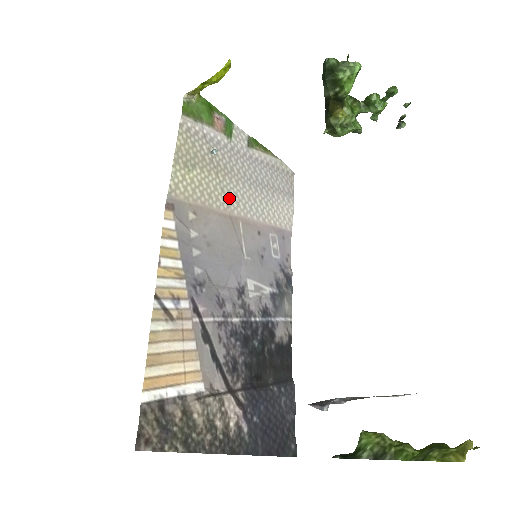
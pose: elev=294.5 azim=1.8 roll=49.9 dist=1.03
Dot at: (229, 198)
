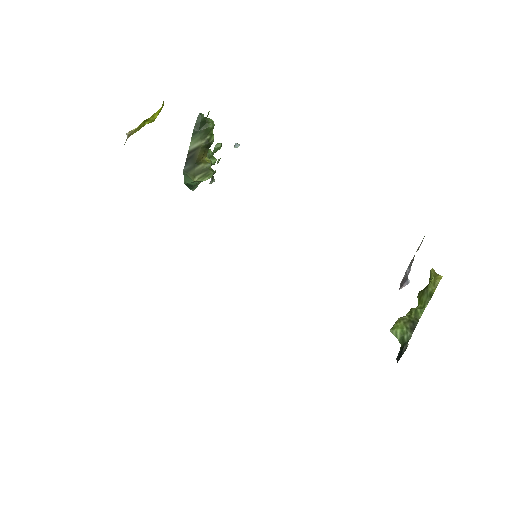
Dot at: occluded
